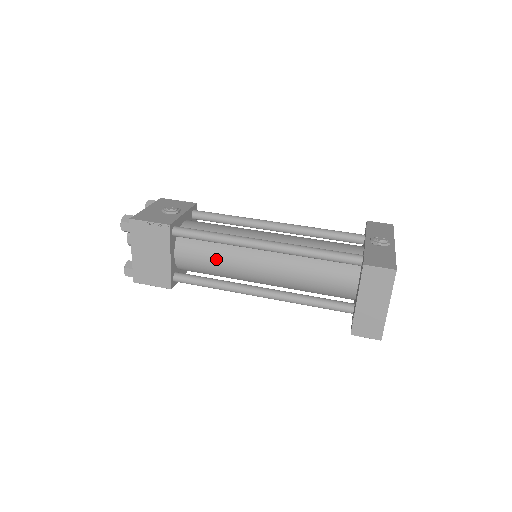
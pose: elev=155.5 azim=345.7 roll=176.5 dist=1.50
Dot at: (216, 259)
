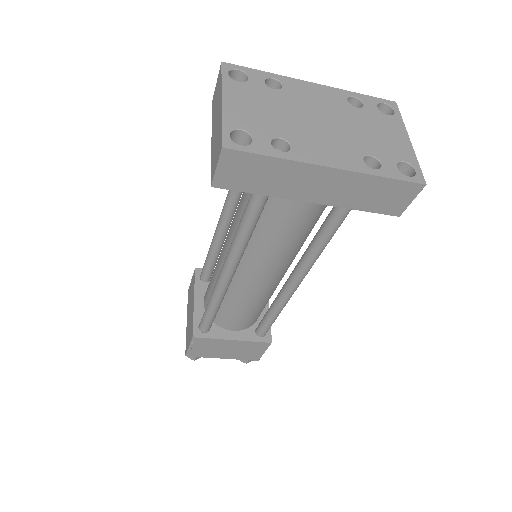
Dot at: (214, 273)
